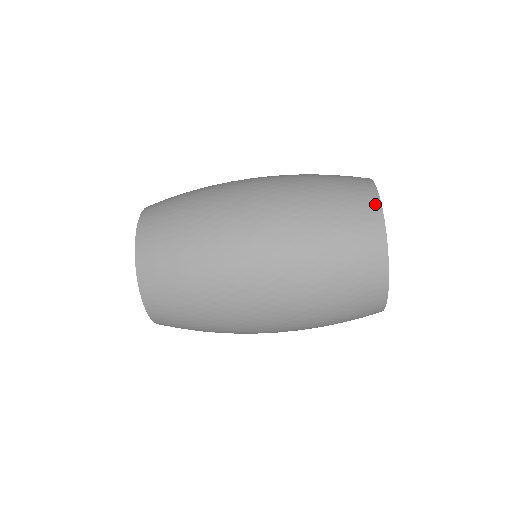
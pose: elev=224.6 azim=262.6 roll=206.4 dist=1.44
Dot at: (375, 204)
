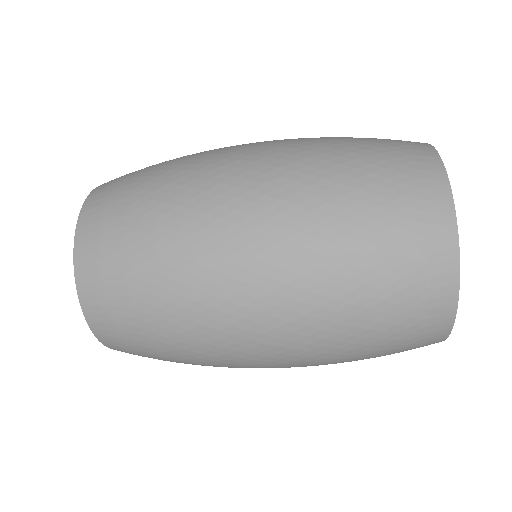
Dot at: (421, 143)
